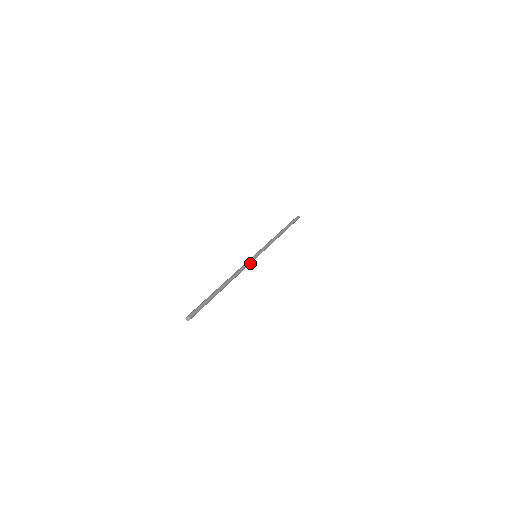
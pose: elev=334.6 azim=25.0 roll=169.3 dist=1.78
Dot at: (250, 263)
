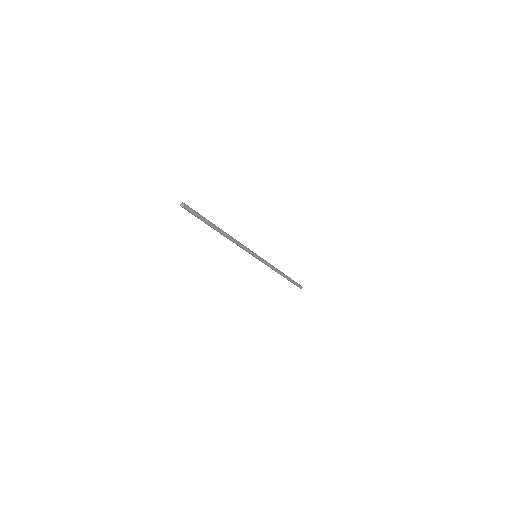
Dot at: (249, 250)
